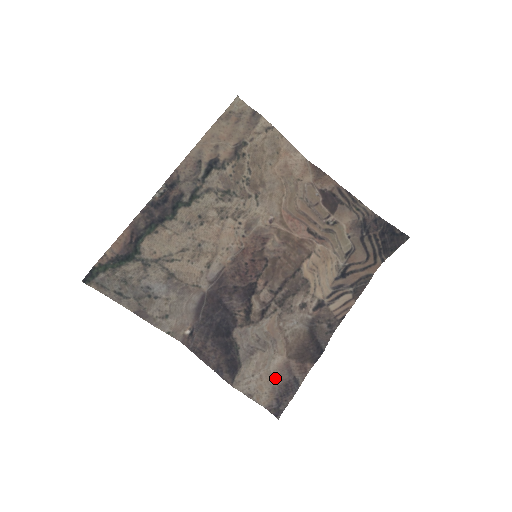
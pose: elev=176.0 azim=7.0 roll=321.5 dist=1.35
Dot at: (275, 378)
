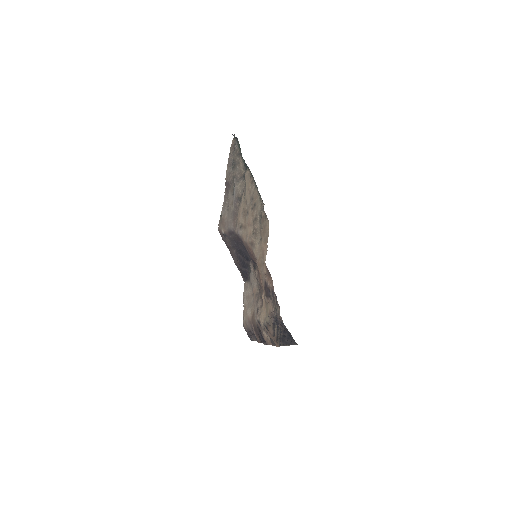
Dot at: (246, 320)
